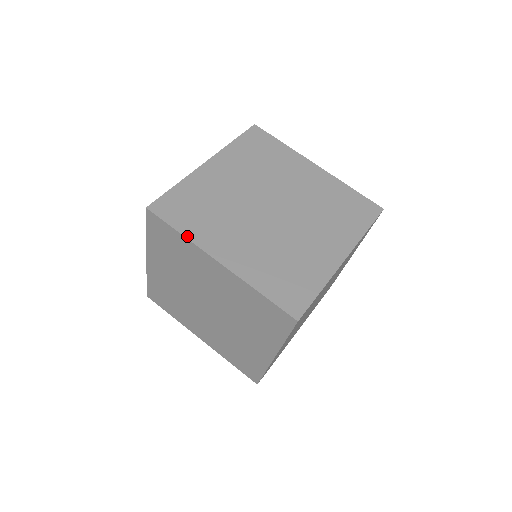
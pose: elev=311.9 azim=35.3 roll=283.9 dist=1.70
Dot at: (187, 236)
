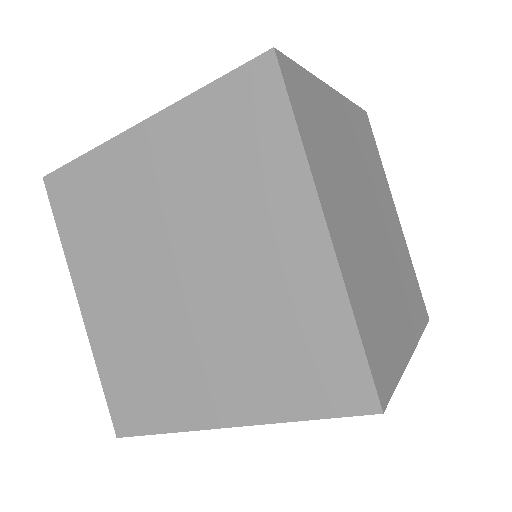
Dot at: (306, 148)
